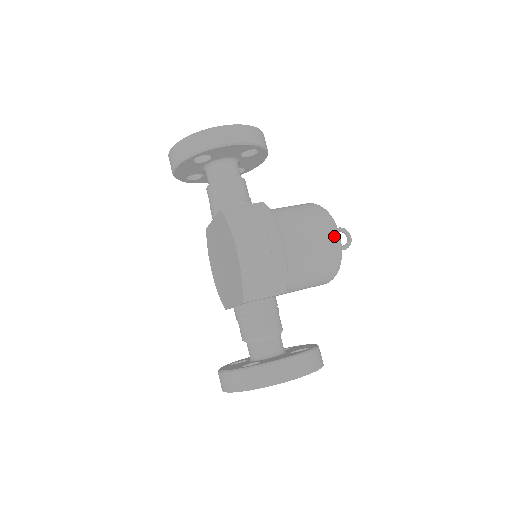
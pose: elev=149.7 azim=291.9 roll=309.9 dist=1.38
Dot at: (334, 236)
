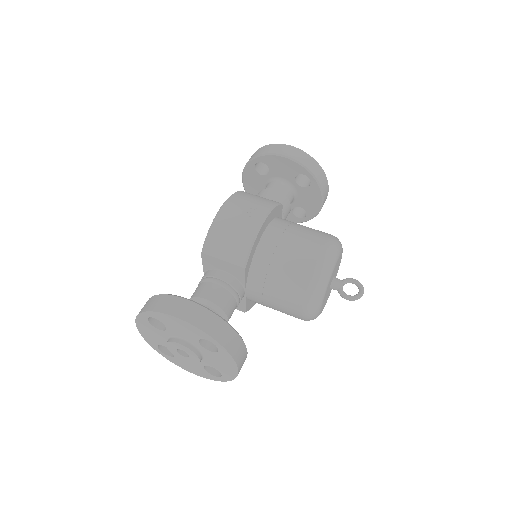
Dot at: (324, 251)
